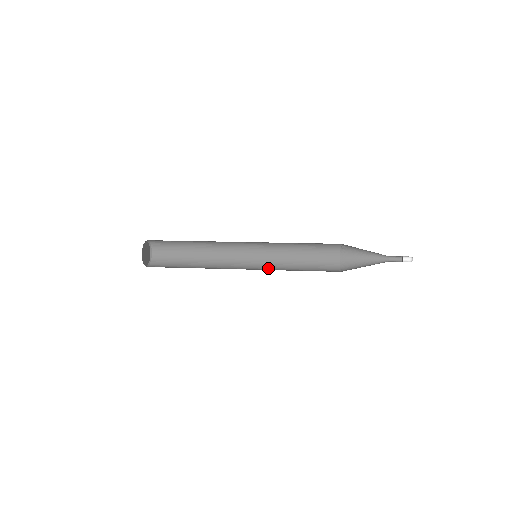
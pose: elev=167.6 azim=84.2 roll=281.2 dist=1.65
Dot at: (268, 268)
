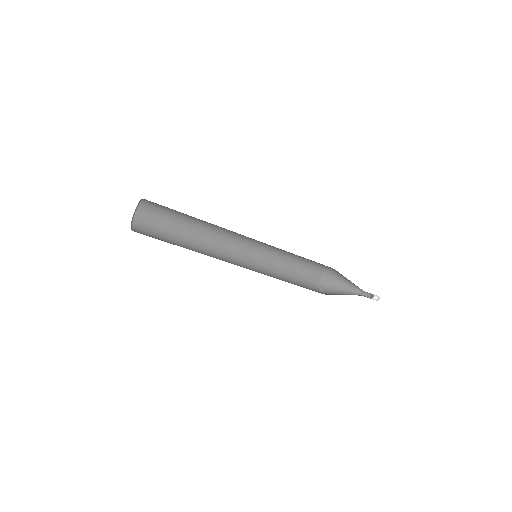
Dot at: occluded
